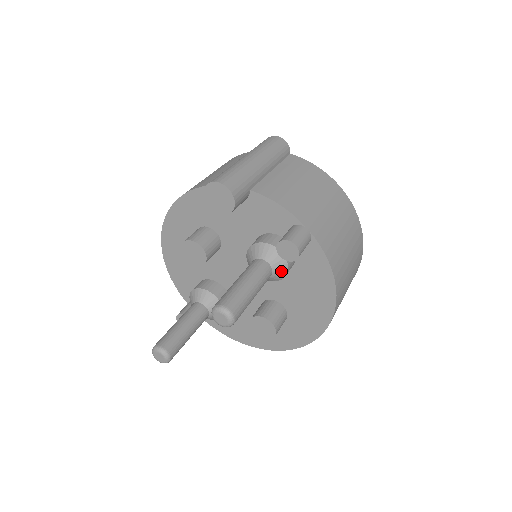
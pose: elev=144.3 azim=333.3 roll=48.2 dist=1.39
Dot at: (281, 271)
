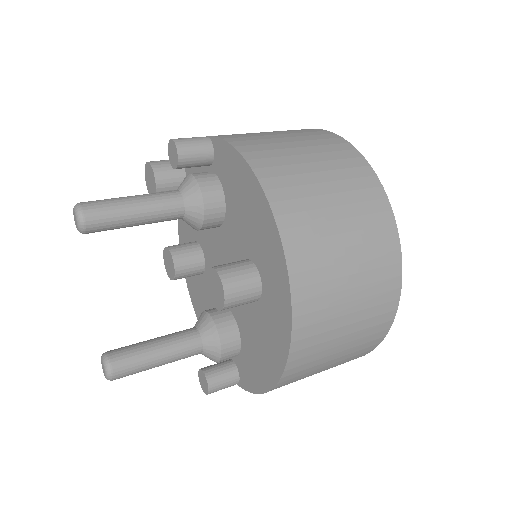
Dot at: (192, 191)
